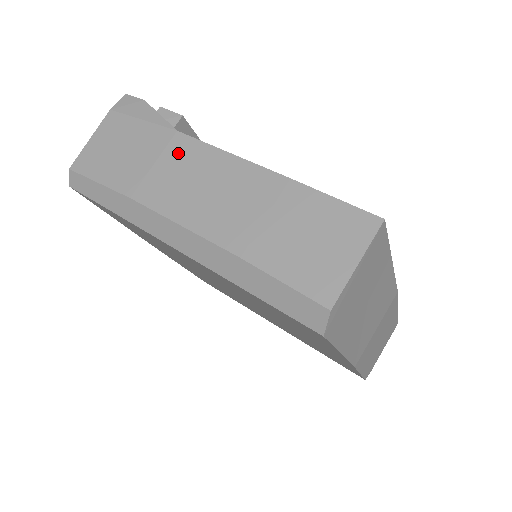
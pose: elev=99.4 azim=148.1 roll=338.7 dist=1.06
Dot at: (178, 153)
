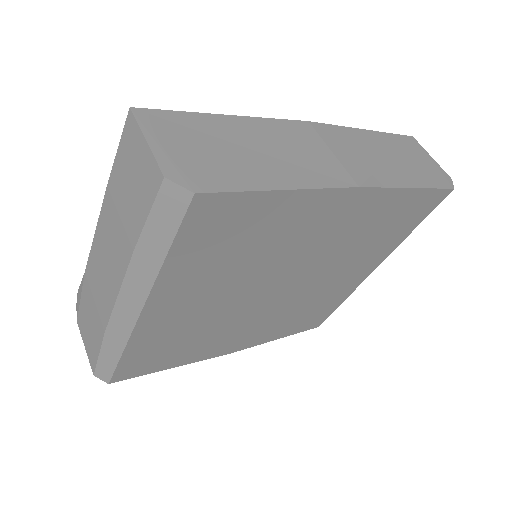
Dot at: (92, 277)
